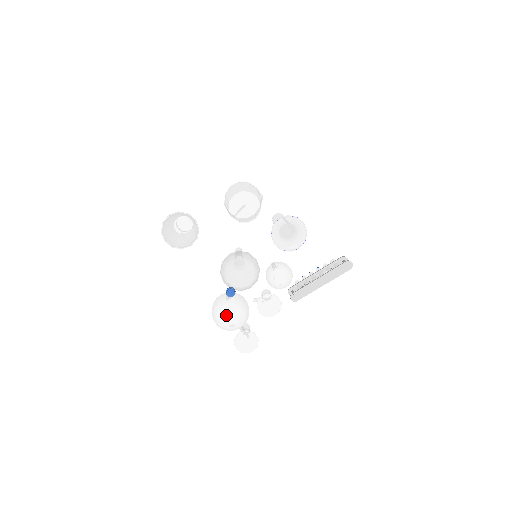
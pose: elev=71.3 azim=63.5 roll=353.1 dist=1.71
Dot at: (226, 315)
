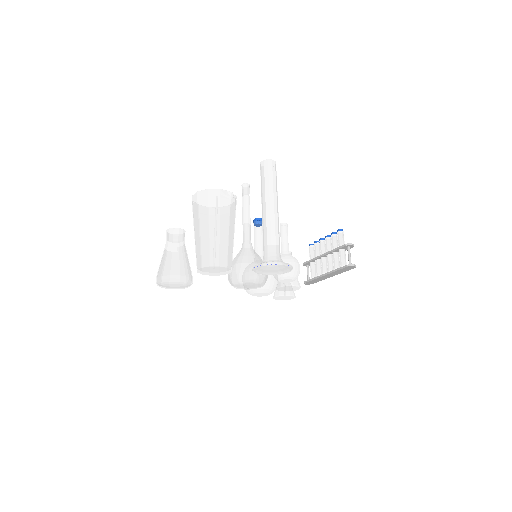
Dot at: (256, 295)
